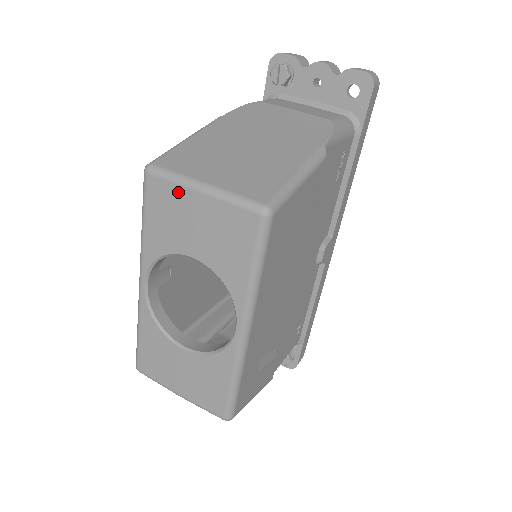
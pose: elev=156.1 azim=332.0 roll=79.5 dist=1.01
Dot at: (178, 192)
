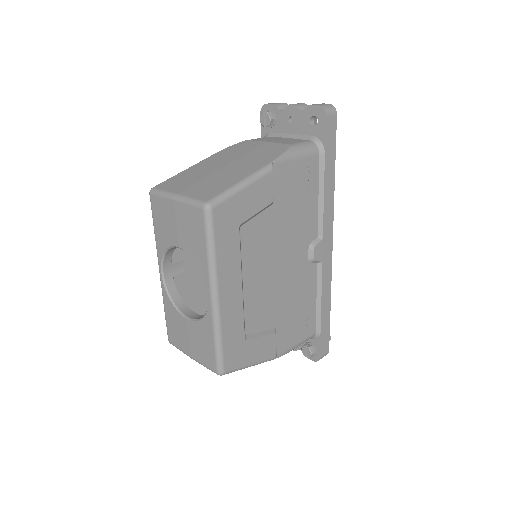
Dot at: (165, 203)
